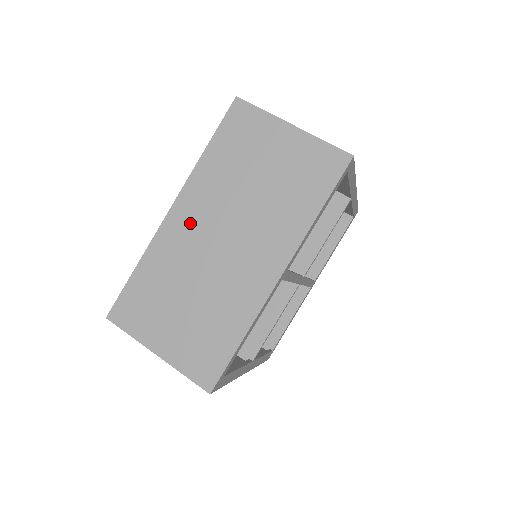
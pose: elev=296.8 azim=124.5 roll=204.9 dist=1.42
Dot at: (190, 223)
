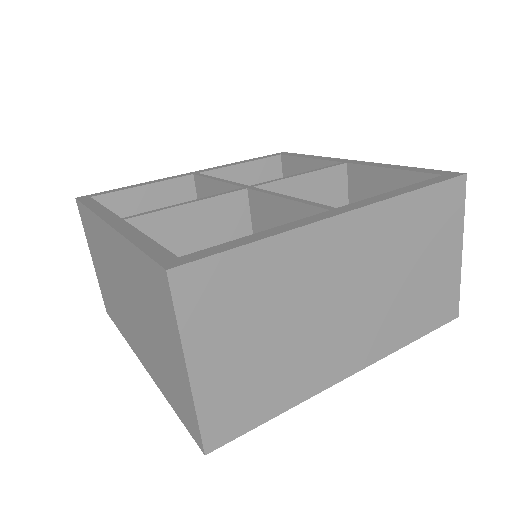
Dot at: (345, 250)
